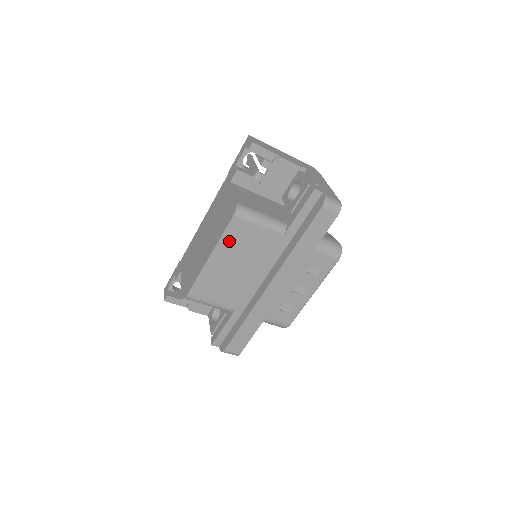
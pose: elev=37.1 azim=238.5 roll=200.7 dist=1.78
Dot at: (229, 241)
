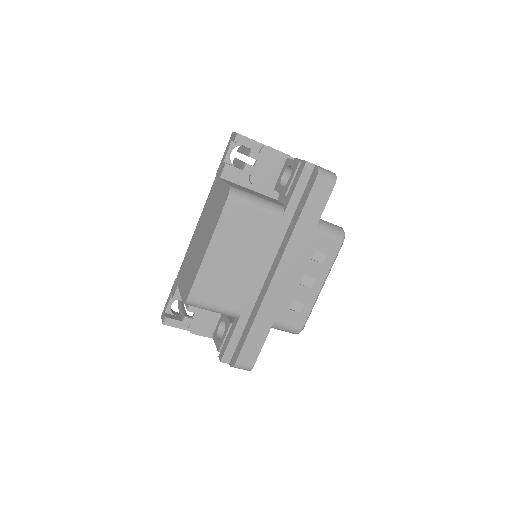
Dot at: (226, 227)
